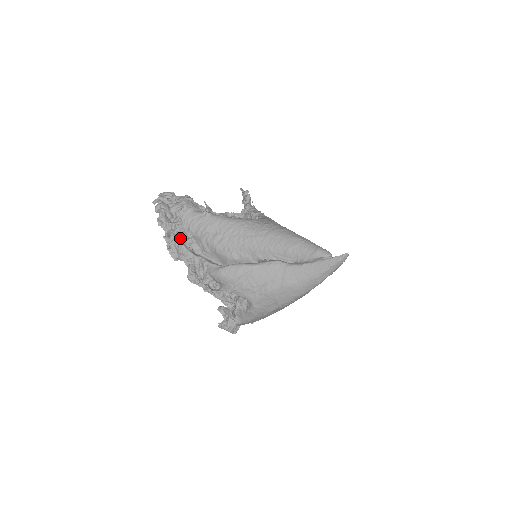
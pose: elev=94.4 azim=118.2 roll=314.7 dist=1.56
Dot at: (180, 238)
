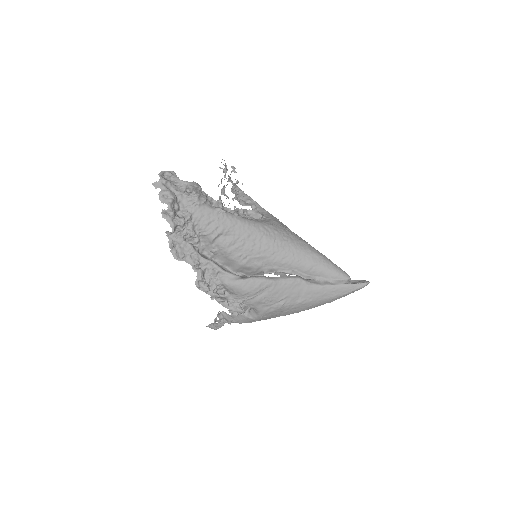
Dot at: (186, 235)
